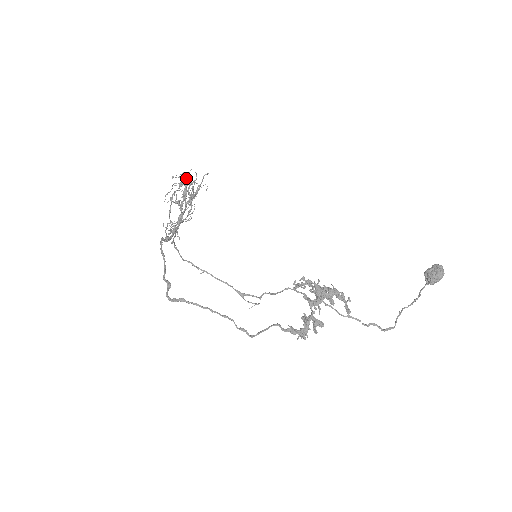
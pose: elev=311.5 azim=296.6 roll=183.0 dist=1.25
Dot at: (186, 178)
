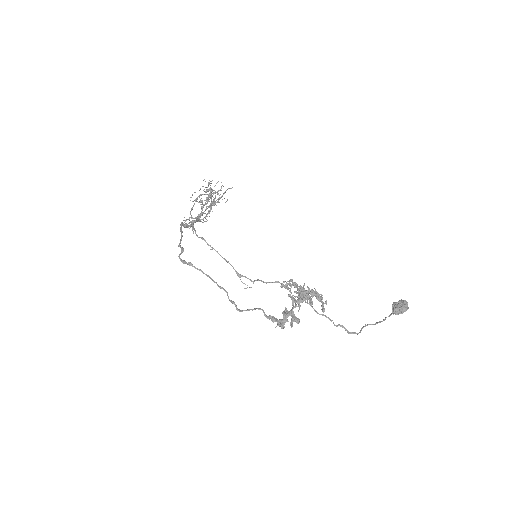
Dot at: occluded
